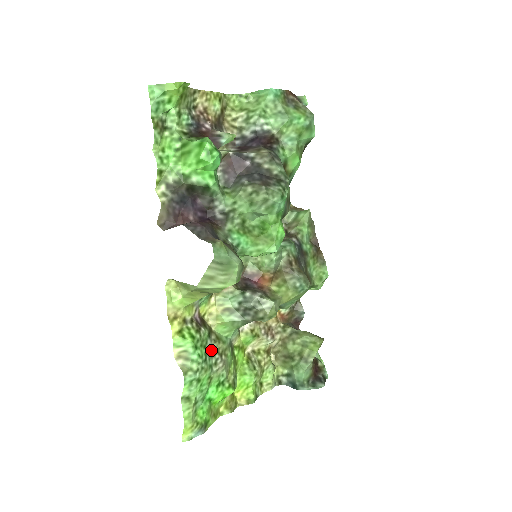
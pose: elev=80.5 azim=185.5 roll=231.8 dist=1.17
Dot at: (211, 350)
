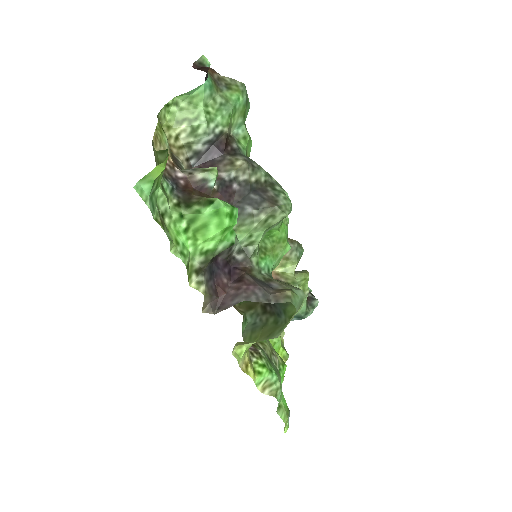
Dot at: (269, 358)
